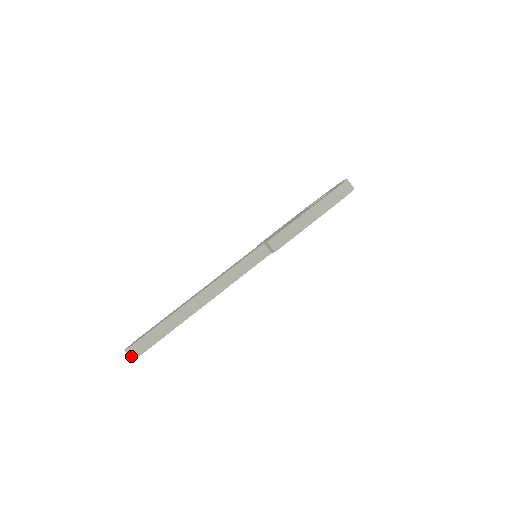
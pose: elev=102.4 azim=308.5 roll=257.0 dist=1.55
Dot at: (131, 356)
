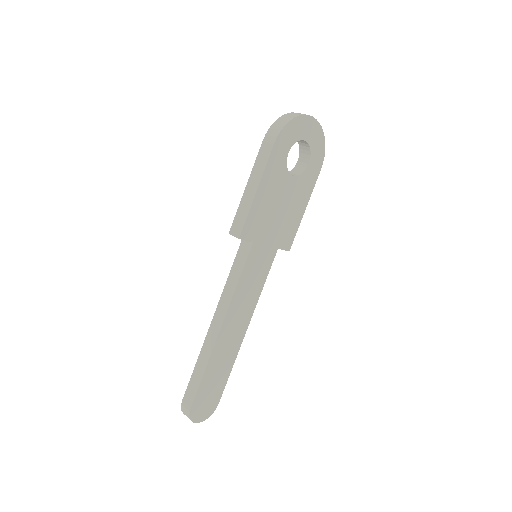
Dot at: occluded
